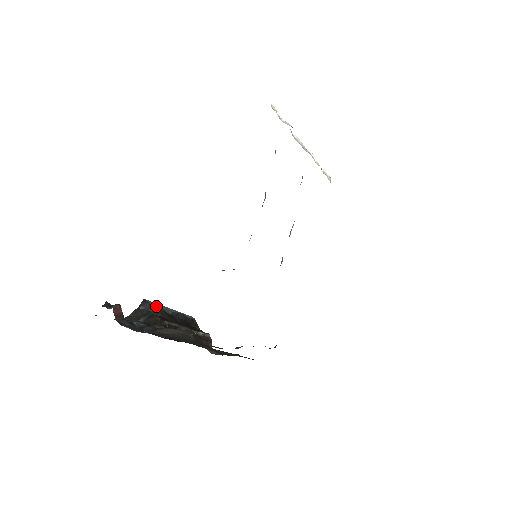
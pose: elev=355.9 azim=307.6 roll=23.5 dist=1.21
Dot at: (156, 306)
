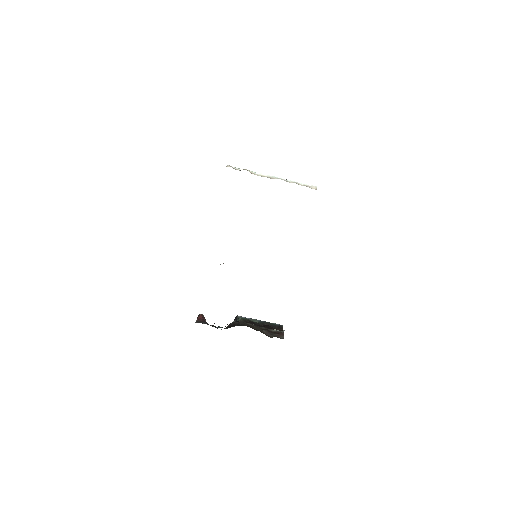
Dot at: (243, 318)
